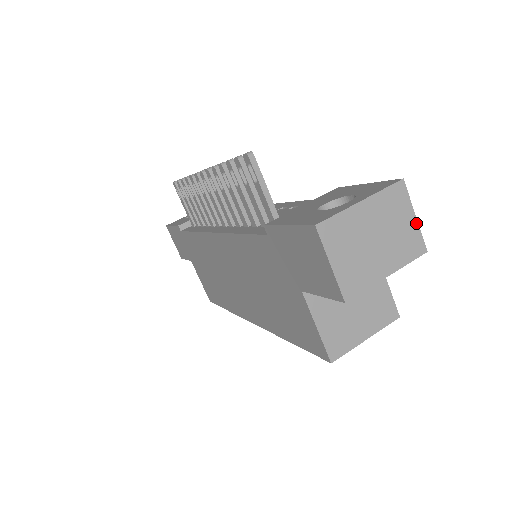
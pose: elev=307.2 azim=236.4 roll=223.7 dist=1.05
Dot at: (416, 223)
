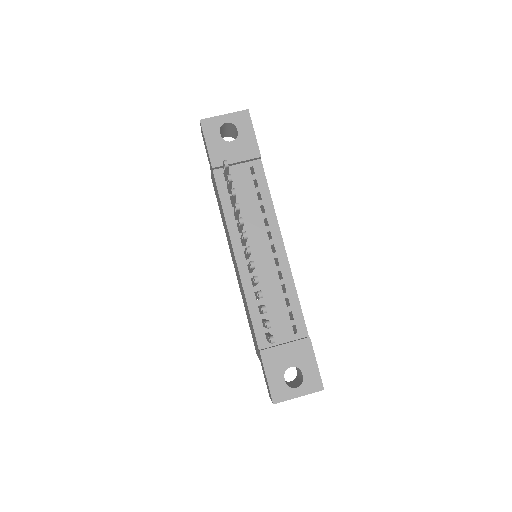
Dot at: occluded
